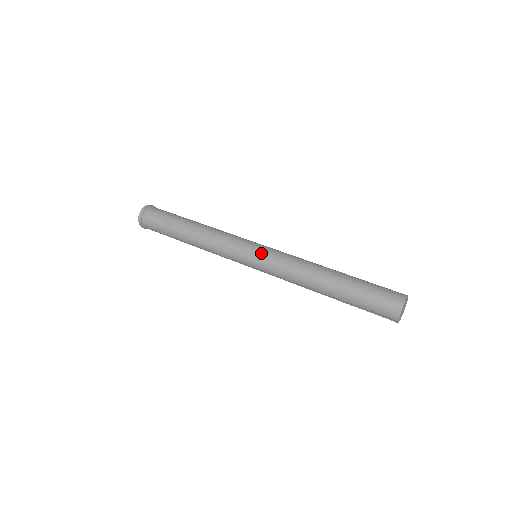
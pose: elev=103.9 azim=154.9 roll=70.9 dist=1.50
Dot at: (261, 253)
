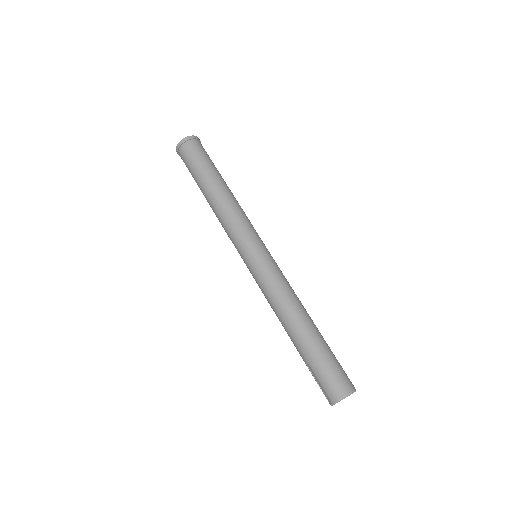
Dot at: (264, 258)
